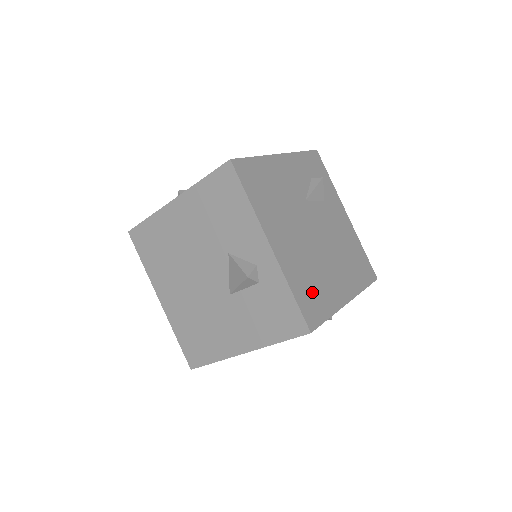
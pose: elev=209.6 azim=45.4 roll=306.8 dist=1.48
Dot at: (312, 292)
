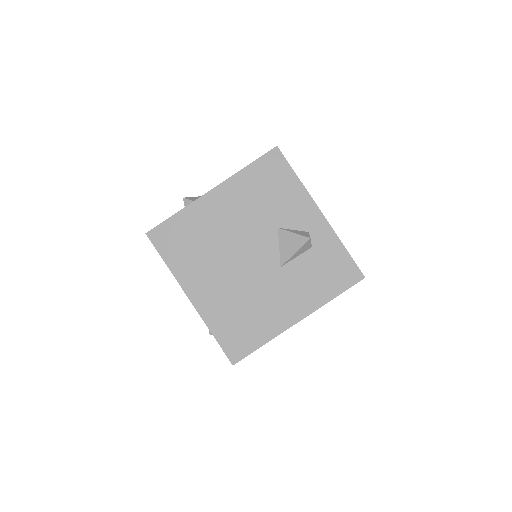
Dot at: occluded
